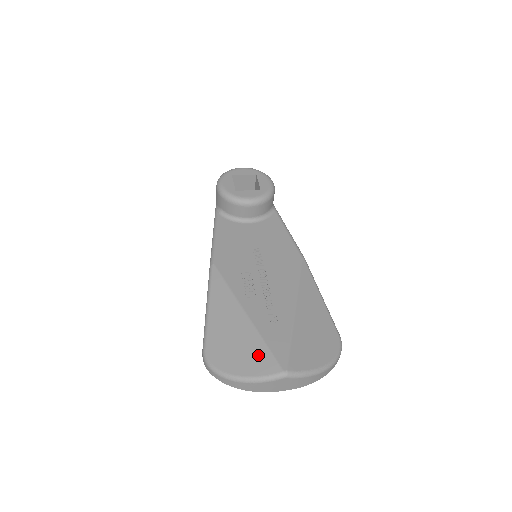
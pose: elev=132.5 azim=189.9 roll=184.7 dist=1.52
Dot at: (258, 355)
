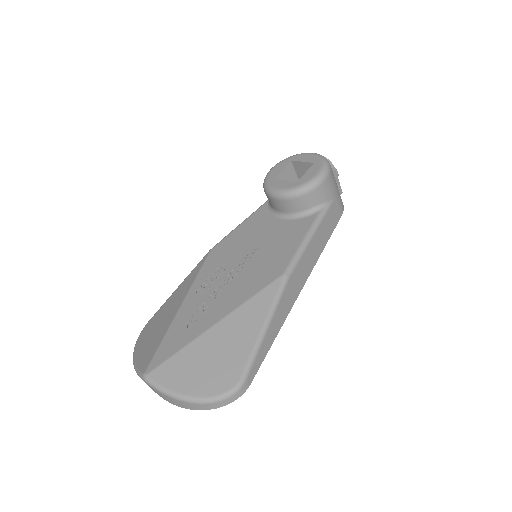
Dot at: (151, 348)
